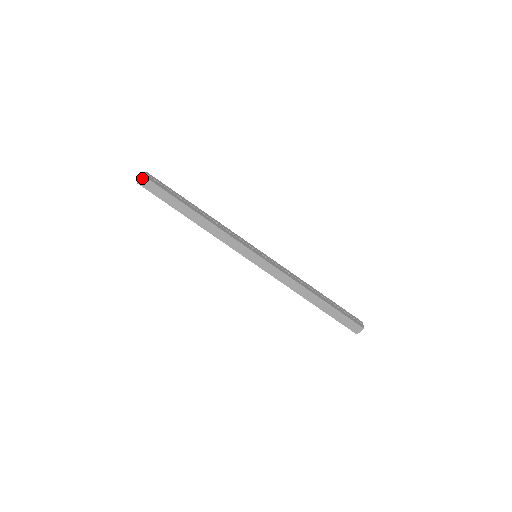
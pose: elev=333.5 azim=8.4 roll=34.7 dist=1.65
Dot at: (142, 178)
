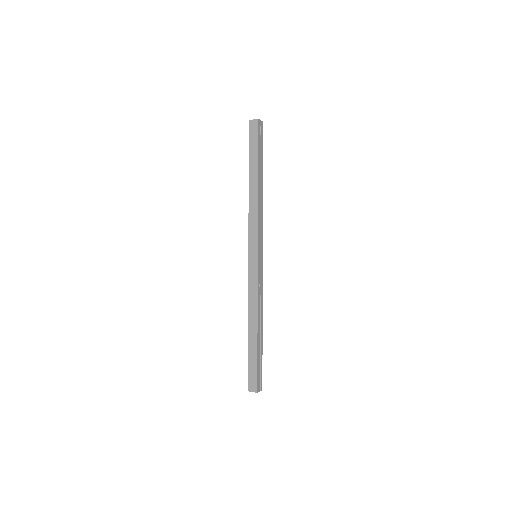
Dot at: (255, 121)
